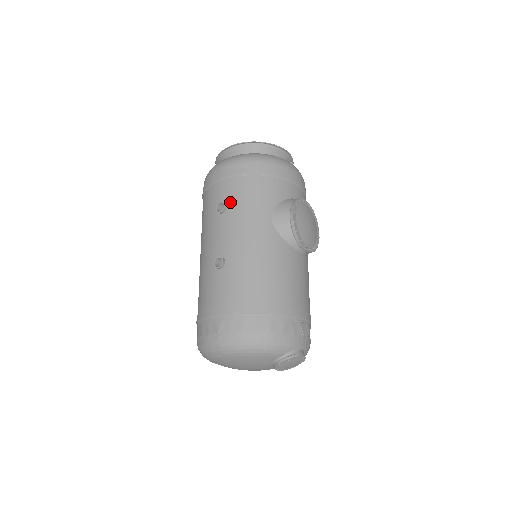
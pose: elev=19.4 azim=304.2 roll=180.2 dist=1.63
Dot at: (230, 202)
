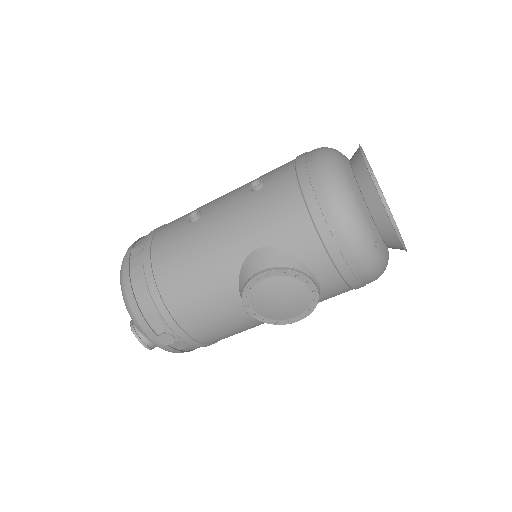
Dot at: (263, 191)
